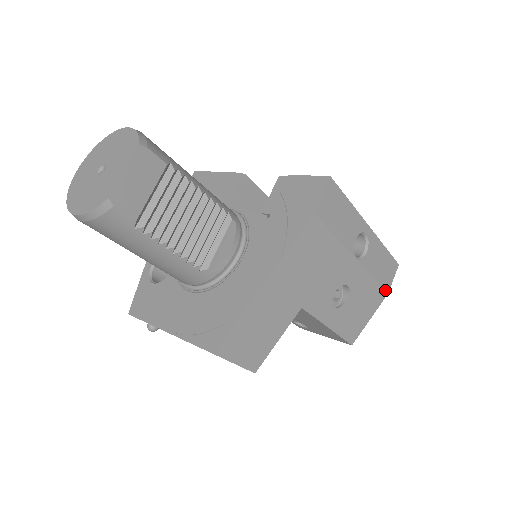
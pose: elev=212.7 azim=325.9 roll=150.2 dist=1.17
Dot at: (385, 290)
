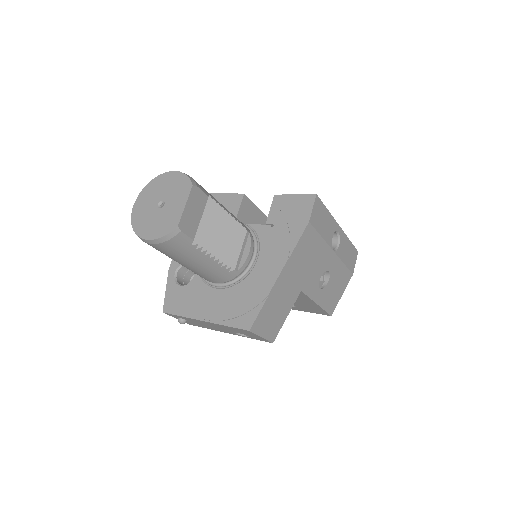
Dot at: (351, 272)
